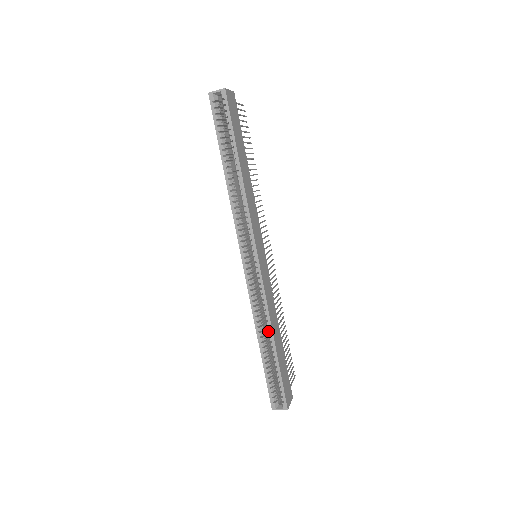
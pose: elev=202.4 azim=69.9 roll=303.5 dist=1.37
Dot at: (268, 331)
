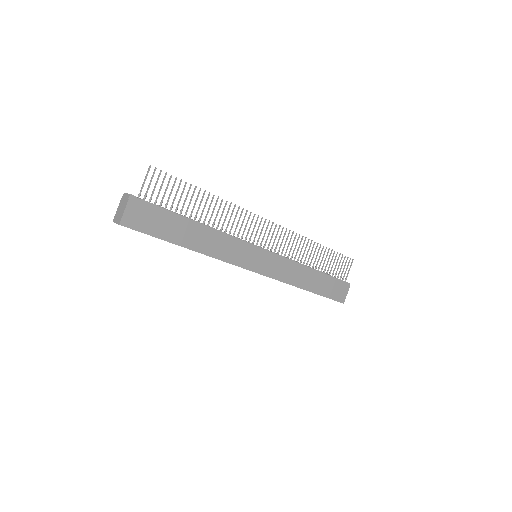
Dot at: occluded
